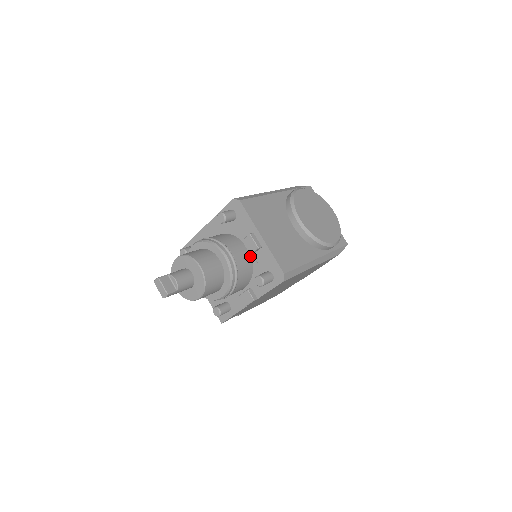
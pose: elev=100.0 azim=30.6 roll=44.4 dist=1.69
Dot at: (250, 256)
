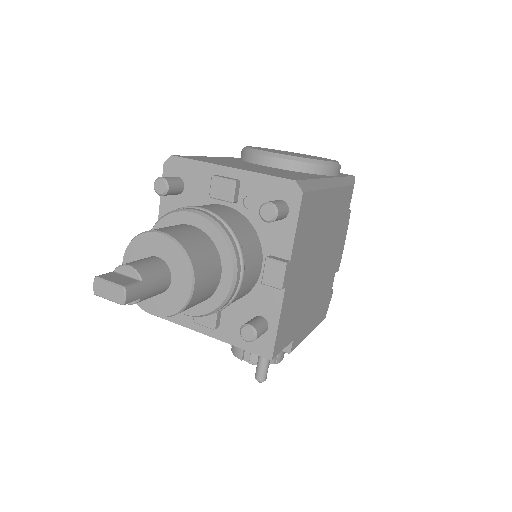
Dot at: (235, 210)
